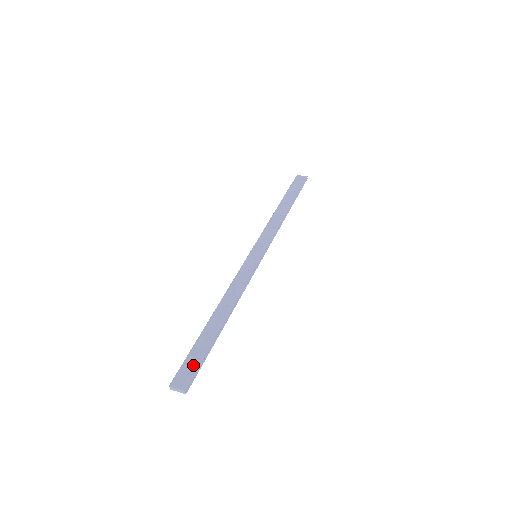
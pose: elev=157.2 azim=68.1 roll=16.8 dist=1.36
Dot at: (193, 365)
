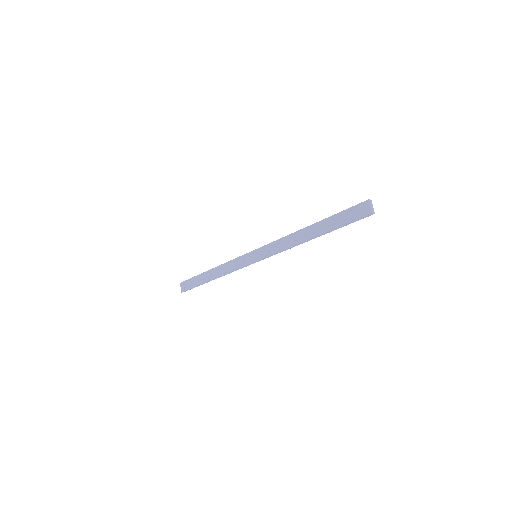
Dot at: (189, 285)
